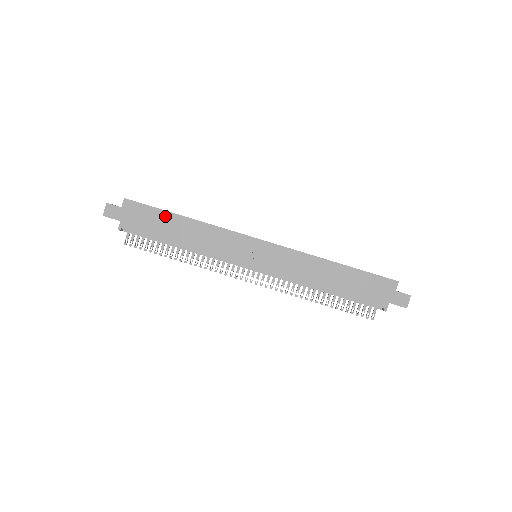
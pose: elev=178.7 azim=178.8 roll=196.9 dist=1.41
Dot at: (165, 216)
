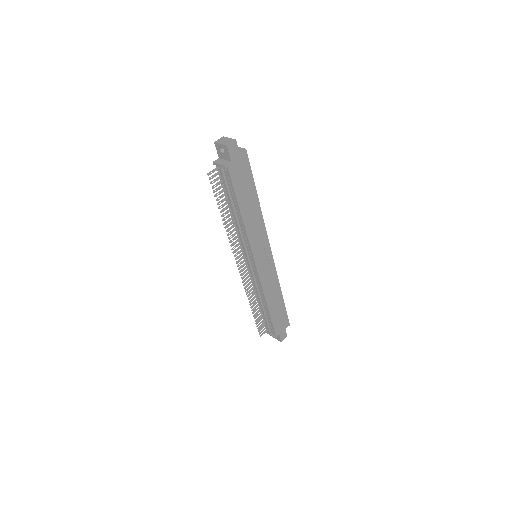
Dot at: (252, 187)
